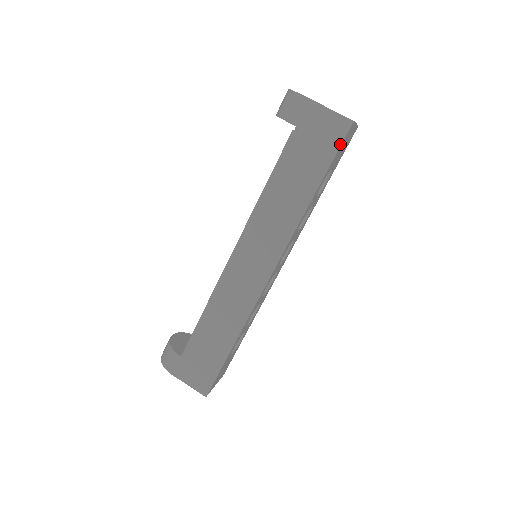
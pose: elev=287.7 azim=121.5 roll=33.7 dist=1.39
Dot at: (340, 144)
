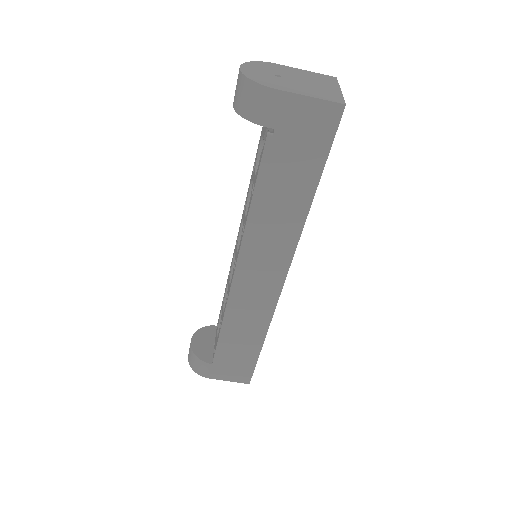
Dot at: (333, 136)
